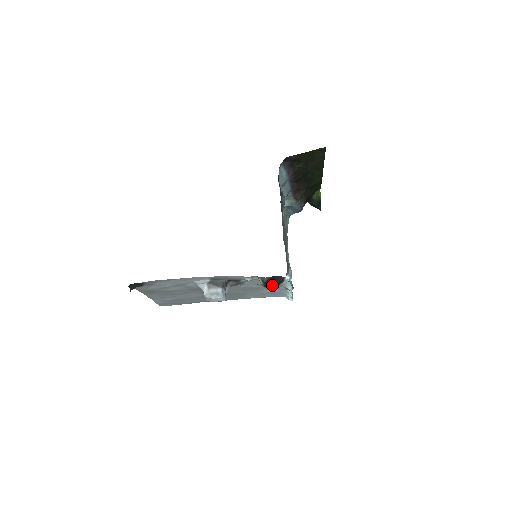
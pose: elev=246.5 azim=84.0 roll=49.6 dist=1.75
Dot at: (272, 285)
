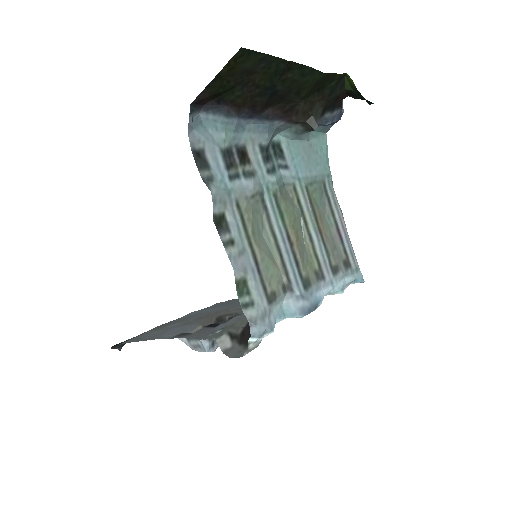
Dot at: occluded
